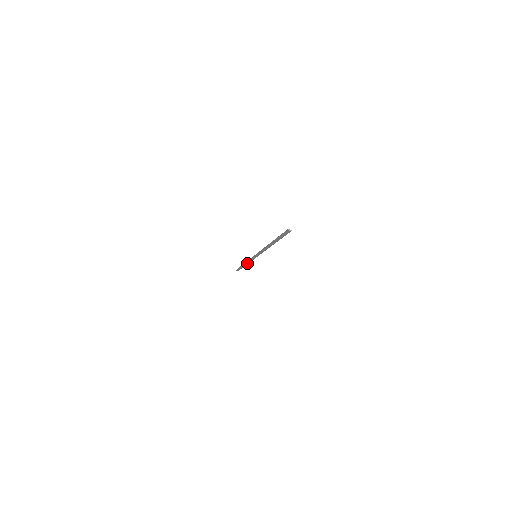
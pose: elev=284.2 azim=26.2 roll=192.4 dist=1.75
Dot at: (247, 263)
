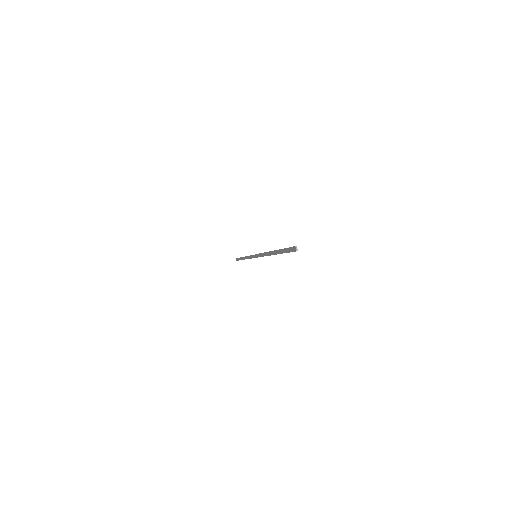
Dot at: (246, 258)
